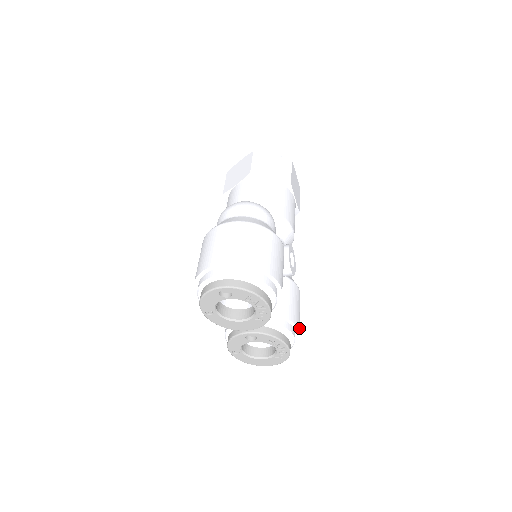
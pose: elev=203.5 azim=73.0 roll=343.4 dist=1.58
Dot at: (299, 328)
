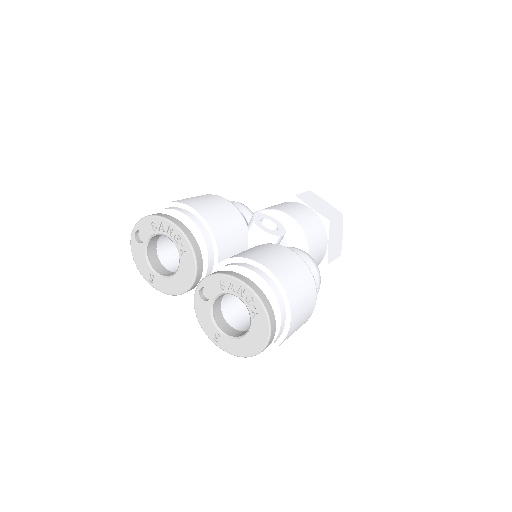
Dot at: (277, 273)
